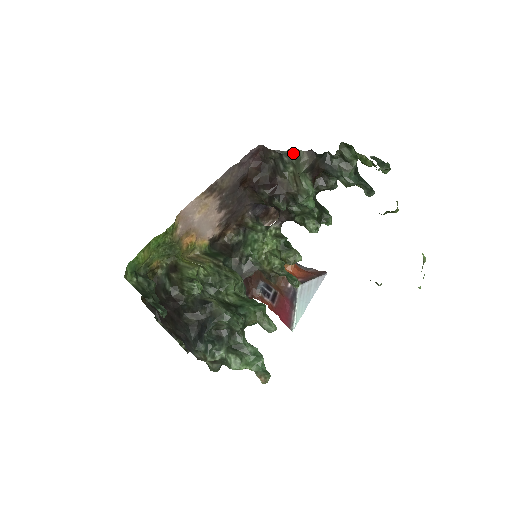
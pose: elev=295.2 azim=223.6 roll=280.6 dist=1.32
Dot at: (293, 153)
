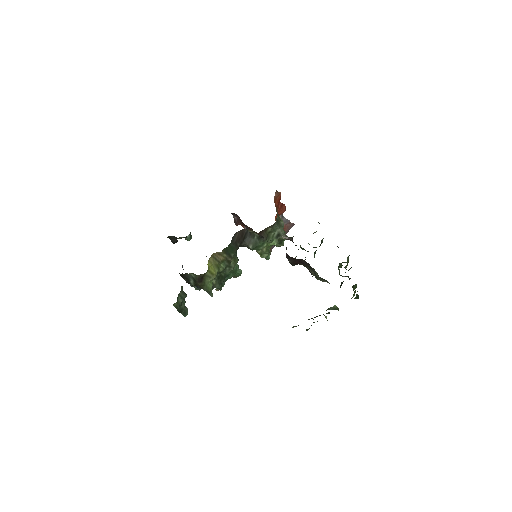
Dot at: (324, 279)
